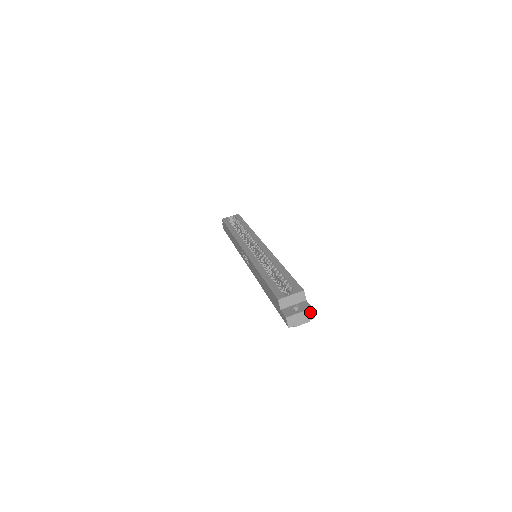
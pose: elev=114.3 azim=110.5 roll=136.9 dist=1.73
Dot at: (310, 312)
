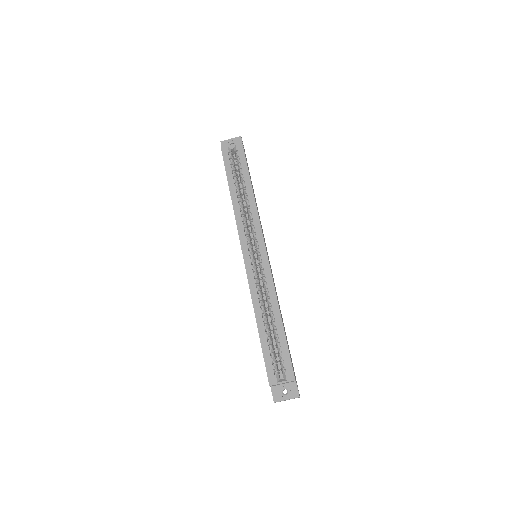
Dot at: occluded
